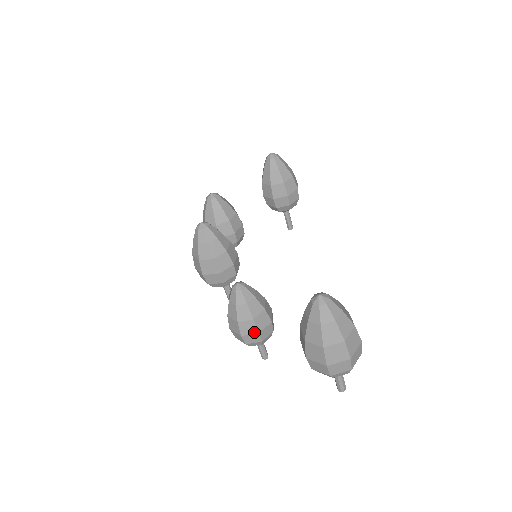
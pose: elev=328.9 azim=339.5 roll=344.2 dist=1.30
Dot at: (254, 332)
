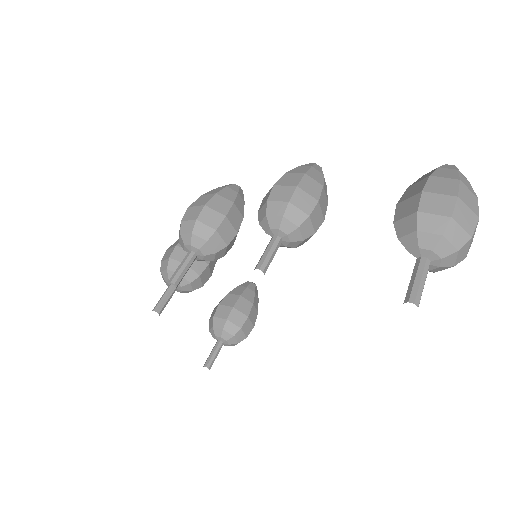
Dot at: (314, 196)
